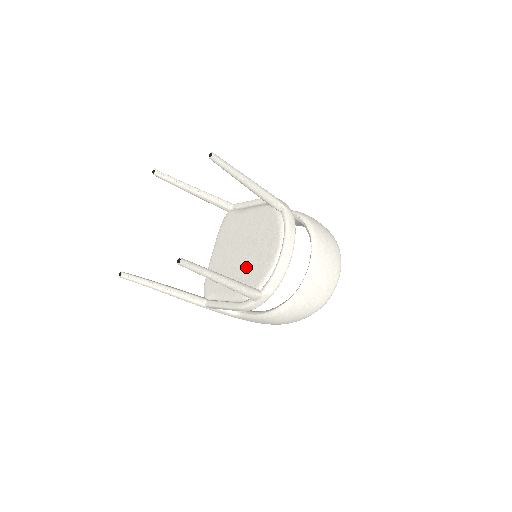
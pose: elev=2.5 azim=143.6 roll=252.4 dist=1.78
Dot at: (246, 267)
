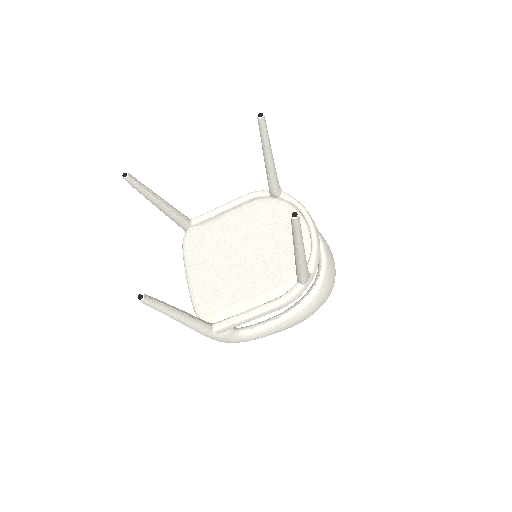
Dot at: (265, 262)
